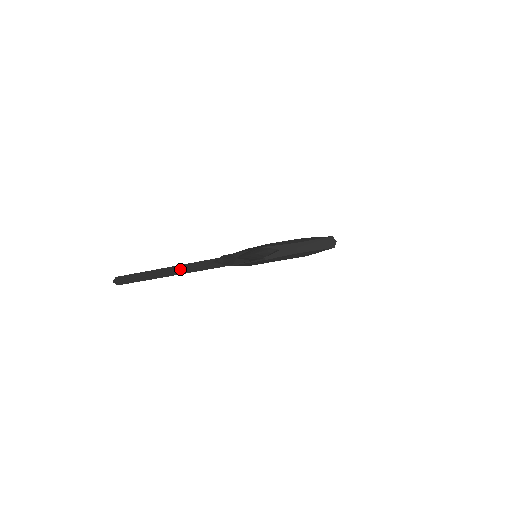
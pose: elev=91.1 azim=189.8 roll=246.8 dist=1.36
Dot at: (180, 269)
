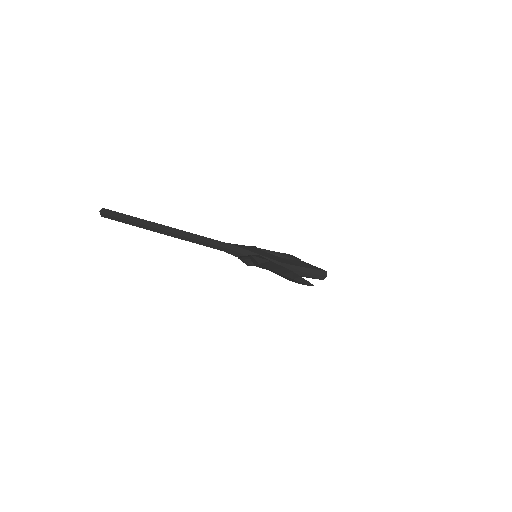
Dot at: (180, 235)
